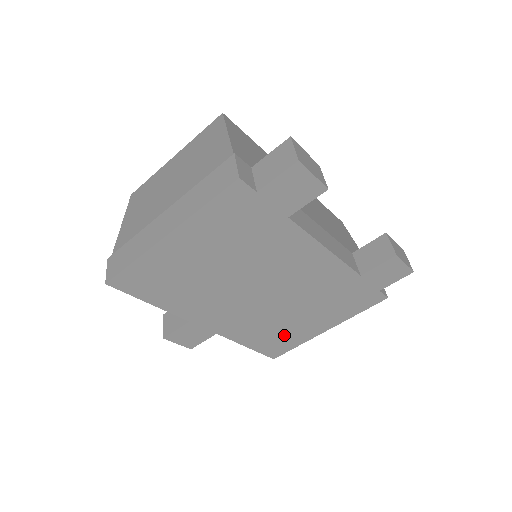
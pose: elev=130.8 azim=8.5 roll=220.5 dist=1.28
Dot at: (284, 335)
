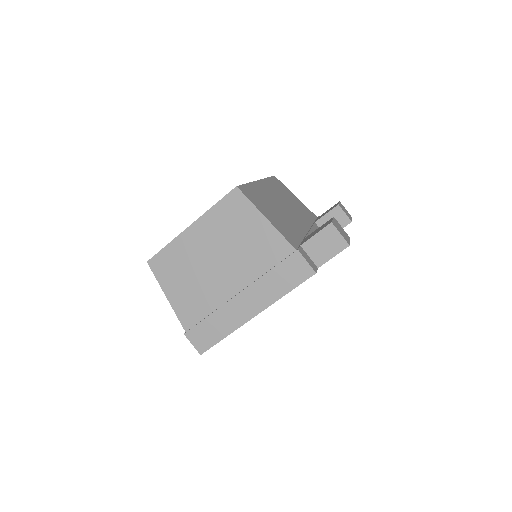
Dot at: occluded
